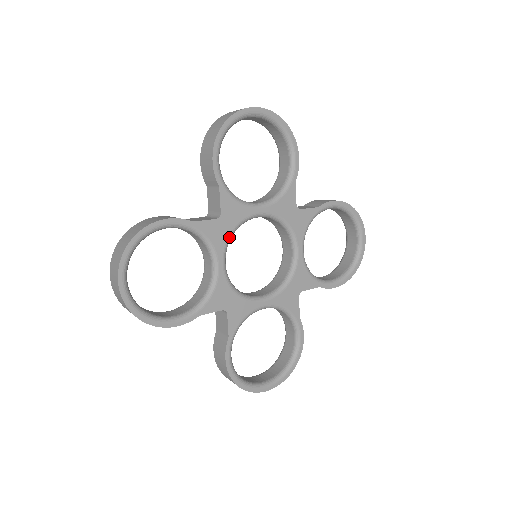
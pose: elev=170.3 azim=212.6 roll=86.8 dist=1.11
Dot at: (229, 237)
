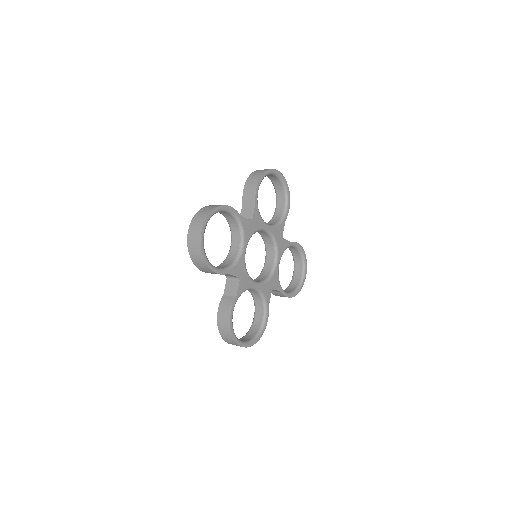
Dot at: (252, 234)
